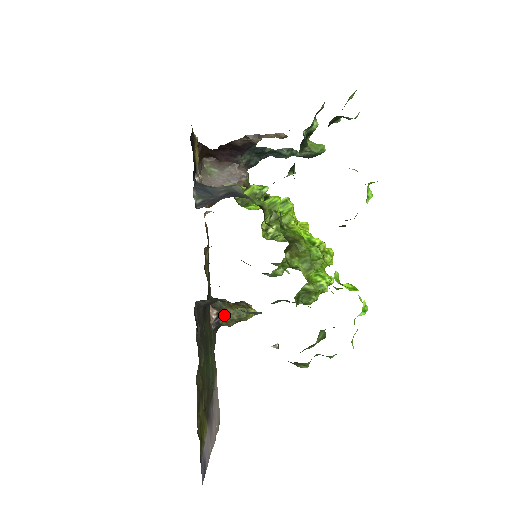
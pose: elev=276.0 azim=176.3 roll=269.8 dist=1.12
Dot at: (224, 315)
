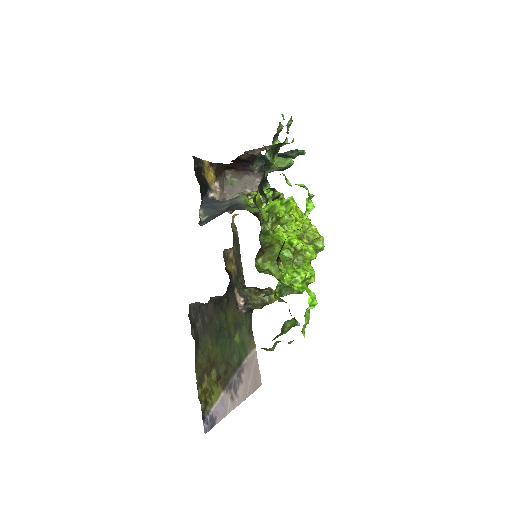
Dot at: (251, 301)
